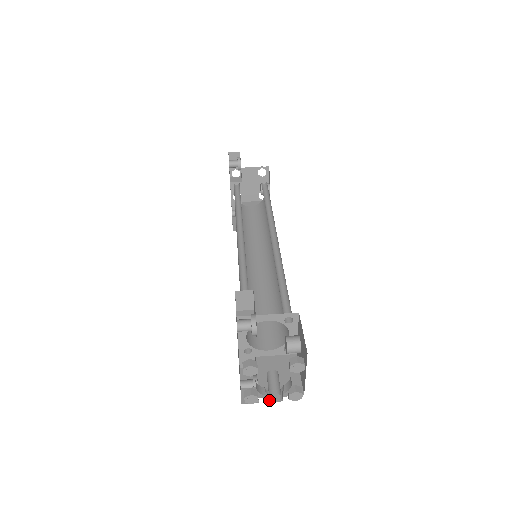
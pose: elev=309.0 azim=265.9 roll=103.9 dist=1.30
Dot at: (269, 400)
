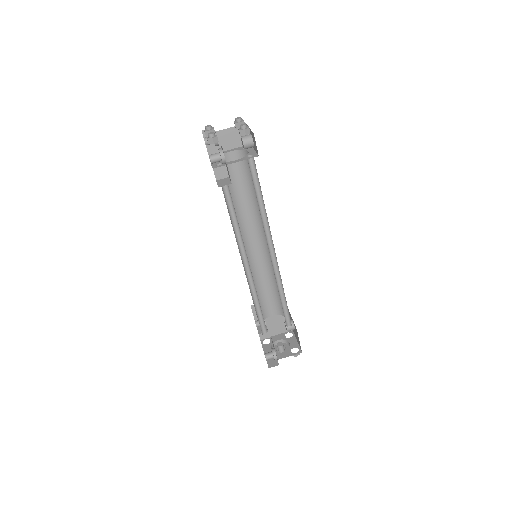
Dot at: occluded
